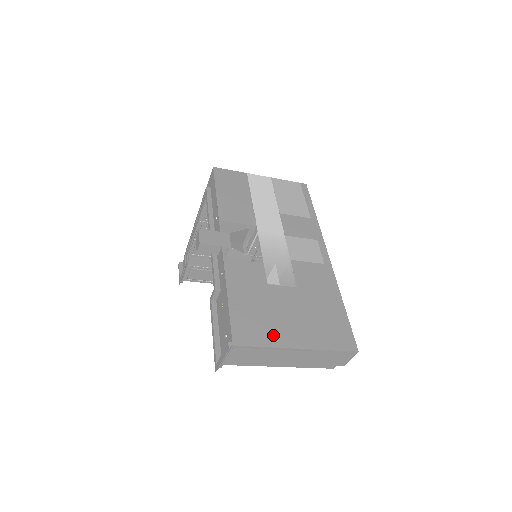
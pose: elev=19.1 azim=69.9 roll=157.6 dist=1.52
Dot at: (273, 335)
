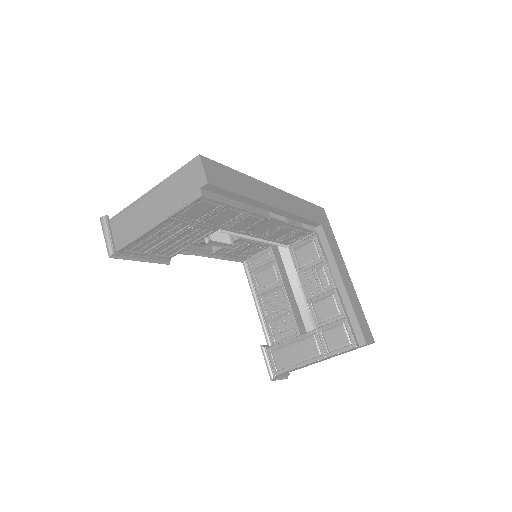
Dot at: occluded
